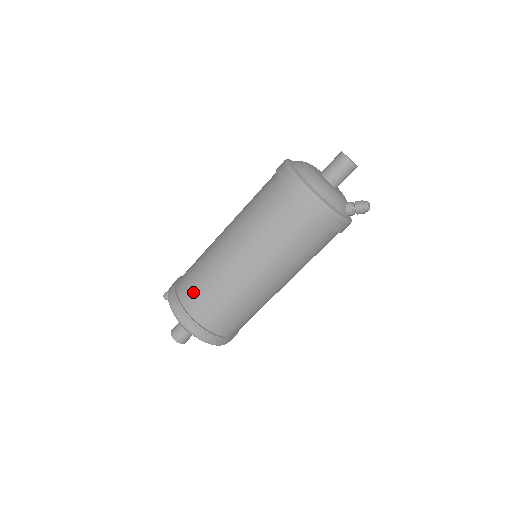
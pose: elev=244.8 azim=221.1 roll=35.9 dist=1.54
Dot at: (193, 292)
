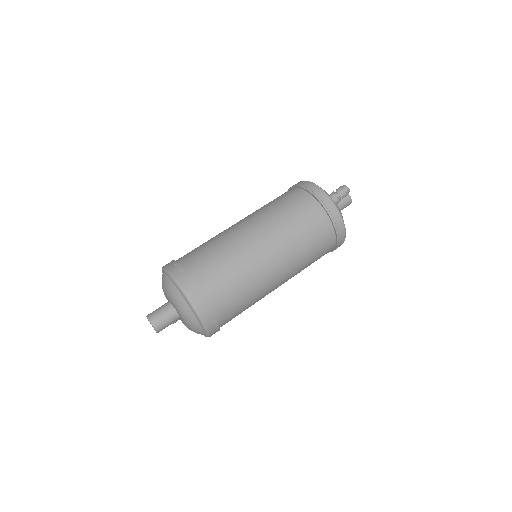
Dot at: occluded
